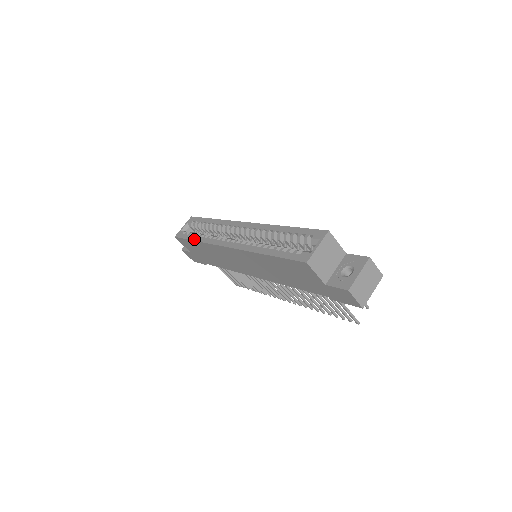
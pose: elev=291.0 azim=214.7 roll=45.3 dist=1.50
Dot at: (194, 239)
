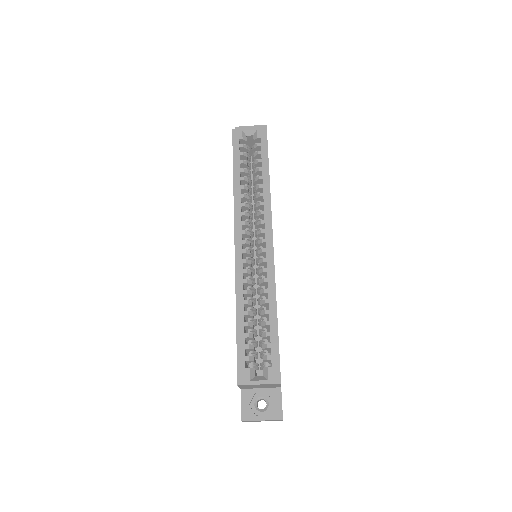
Dot at: (235, 172)
